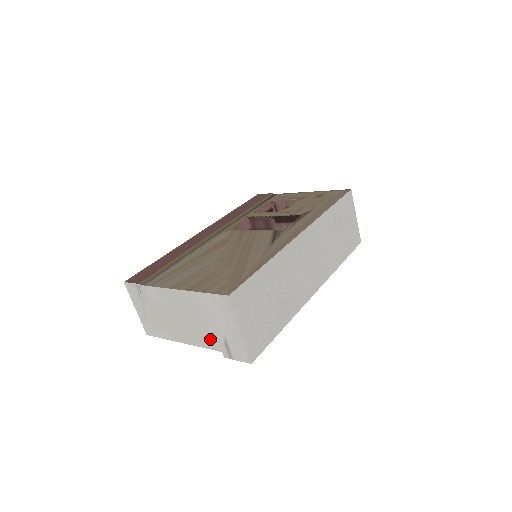
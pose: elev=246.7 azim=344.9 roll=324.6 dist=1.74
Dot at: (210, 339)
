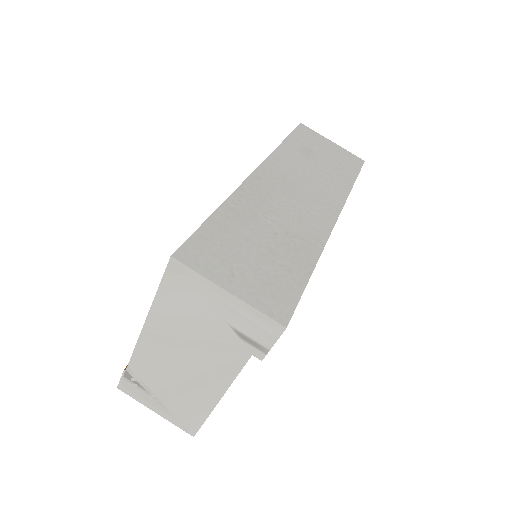
Dot at: (226, 353)
